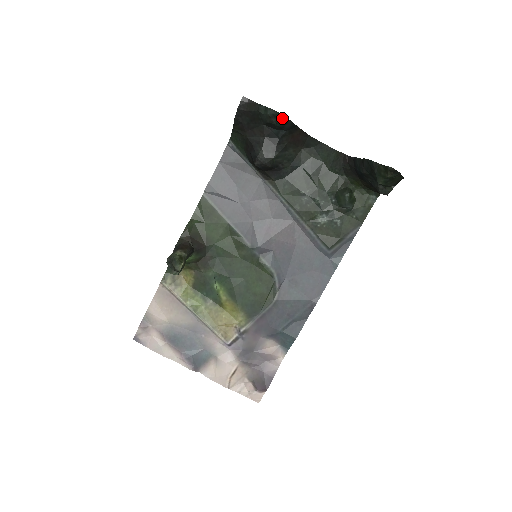
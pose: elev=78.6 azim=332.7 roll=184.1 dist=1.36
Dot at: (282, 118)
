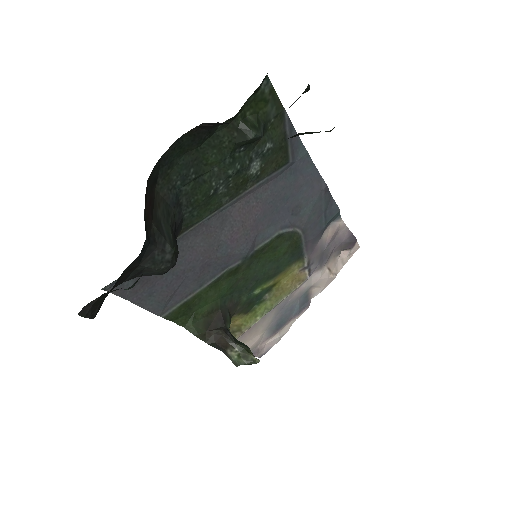
Dot at: occluded
